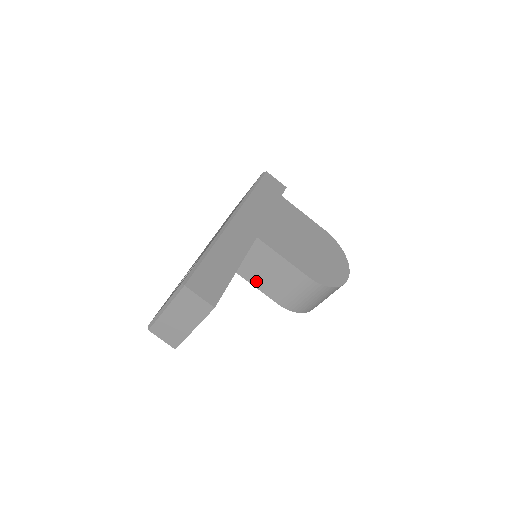
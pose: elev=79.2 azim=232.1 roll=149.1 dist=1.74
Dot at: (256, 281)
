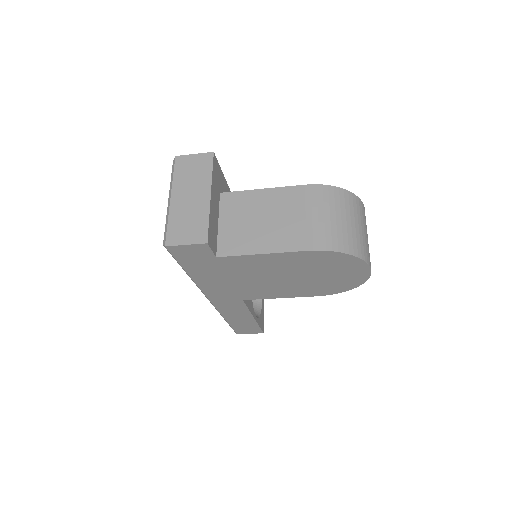
Dot at: occluded
